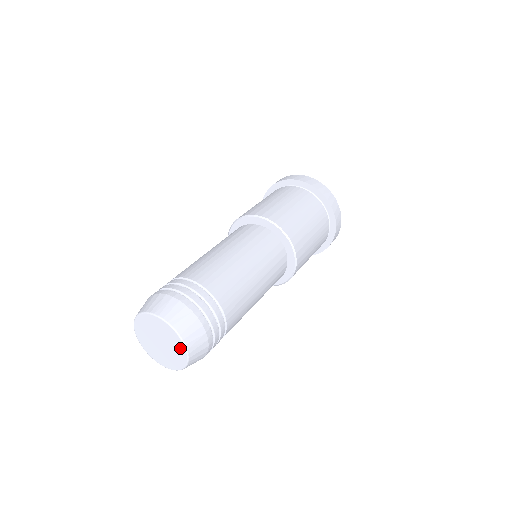
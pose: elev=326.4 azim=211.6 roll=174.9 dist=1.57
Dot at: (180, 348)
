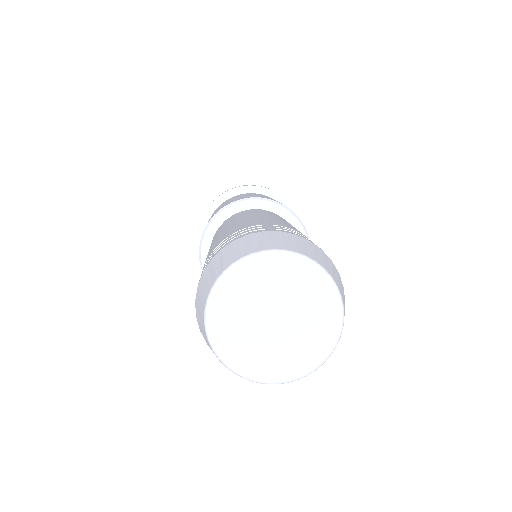
Dot at: (323, 341)
